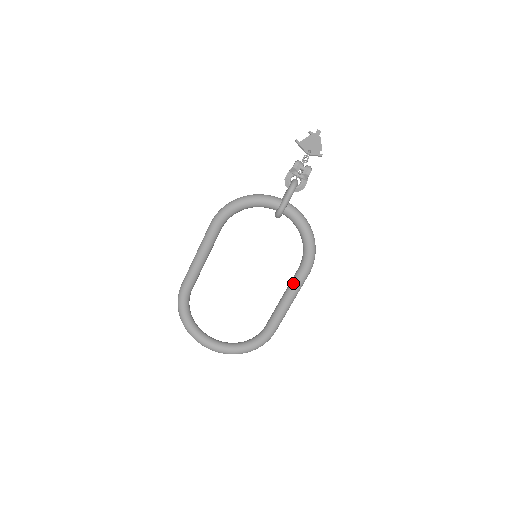
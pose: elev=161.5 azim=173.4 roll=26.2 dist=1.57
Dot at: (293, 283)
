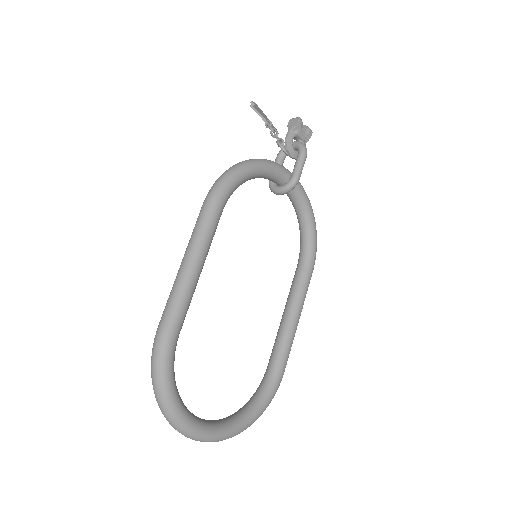
Dot at: (302, 287)
